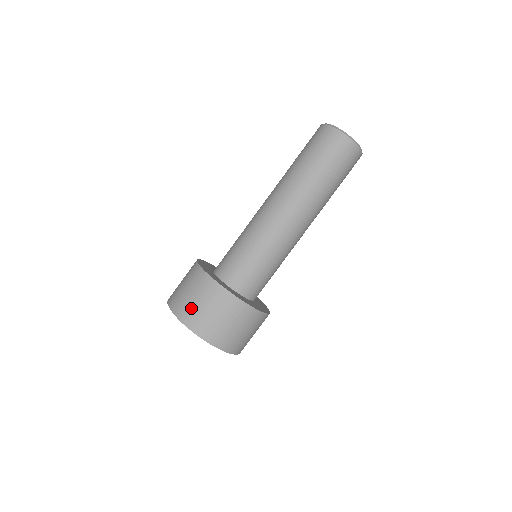
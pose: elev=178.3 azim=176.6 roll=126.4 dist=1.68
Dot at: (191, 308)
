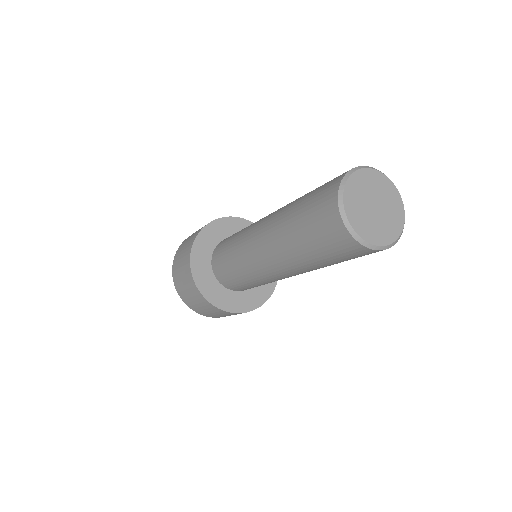
Dot at: (178, 258)
